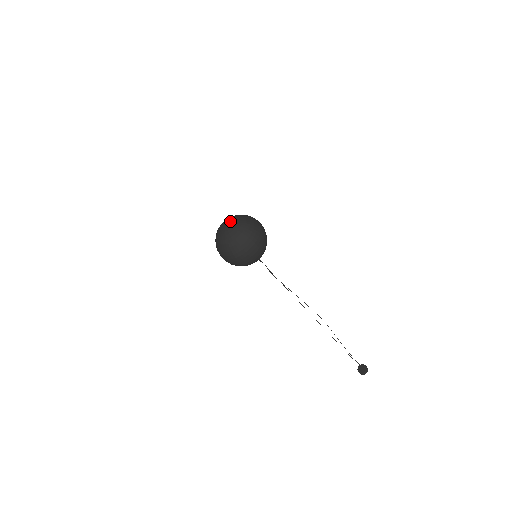
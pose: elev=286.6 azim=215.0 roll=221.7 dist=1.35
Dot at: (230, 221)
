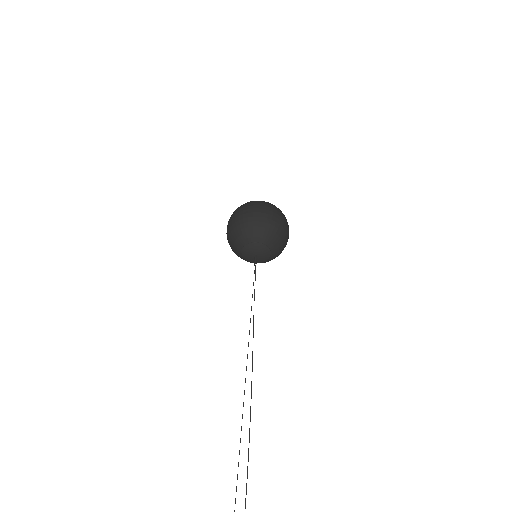
Dot at: occluded
